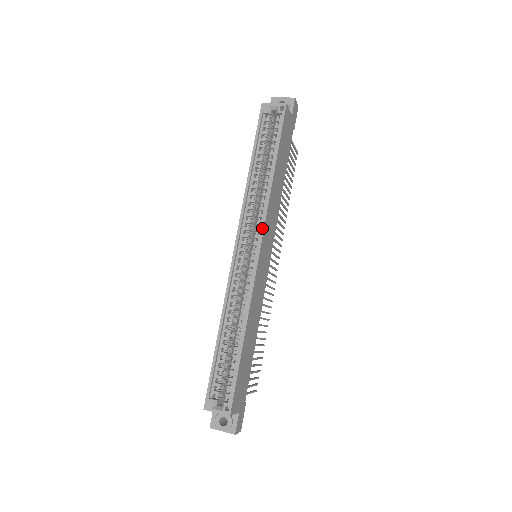
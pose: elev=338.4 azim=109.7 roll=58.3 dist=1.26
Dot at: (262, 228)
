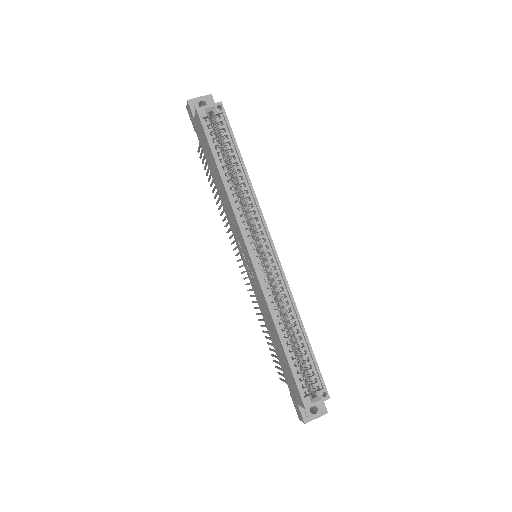
Dot at: (265, 226)
